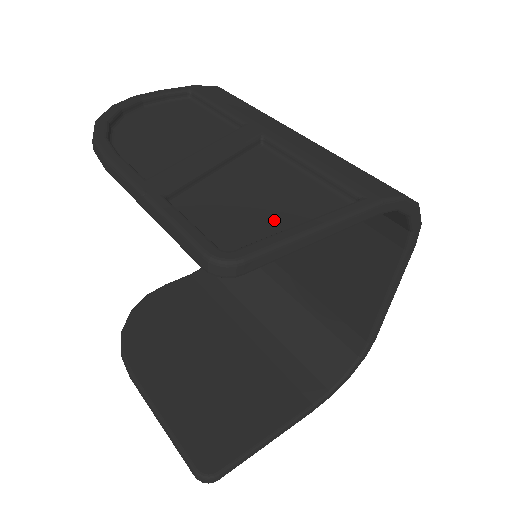
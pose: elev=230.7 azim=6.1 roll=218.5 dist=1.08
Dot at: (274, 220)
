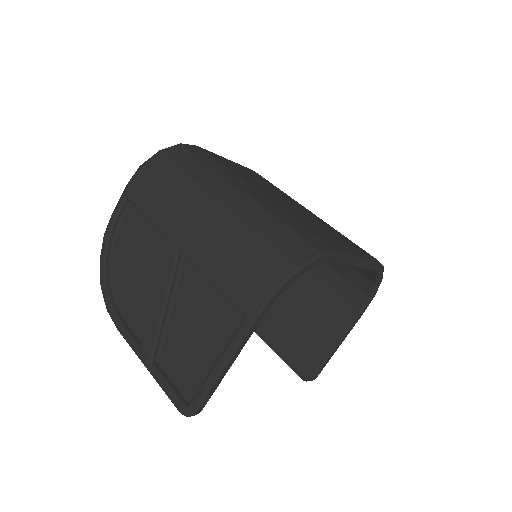
Dot at: (206, 355)
